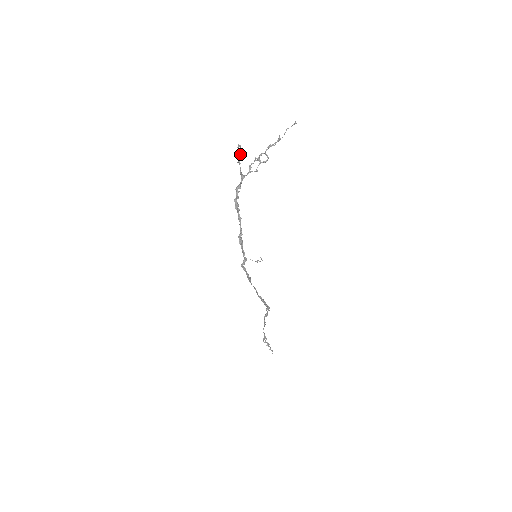
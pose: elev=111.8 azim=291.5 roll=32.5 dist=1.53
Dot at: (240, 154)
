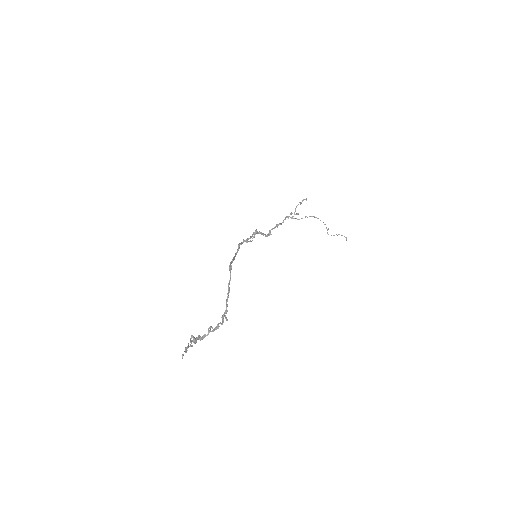
Dot at: occluded
